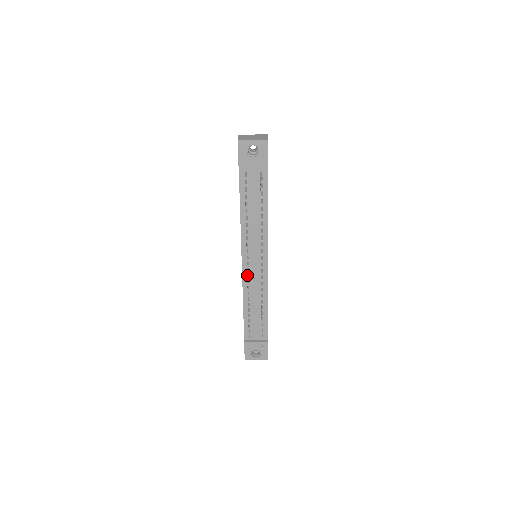
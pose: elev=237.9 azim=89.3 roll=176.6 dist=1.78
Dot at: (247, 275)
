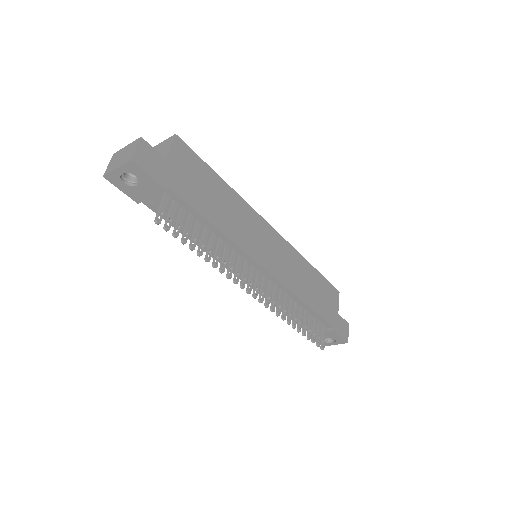
Dot at: occluded
